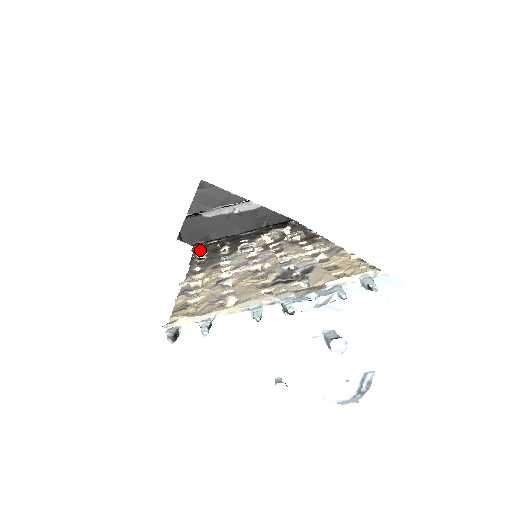
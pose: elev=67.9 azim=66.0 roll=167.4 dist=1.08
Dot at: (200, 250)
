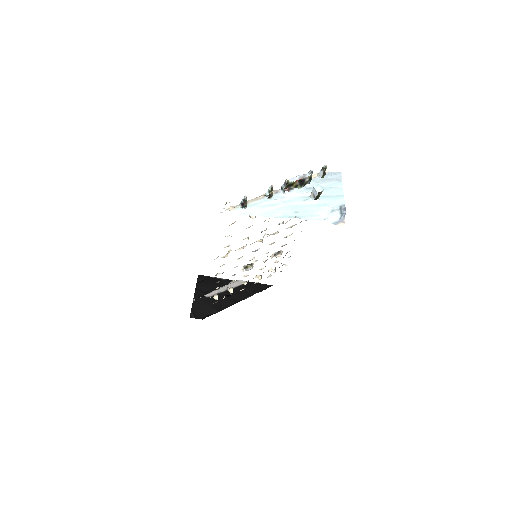
Dot at: occluded
